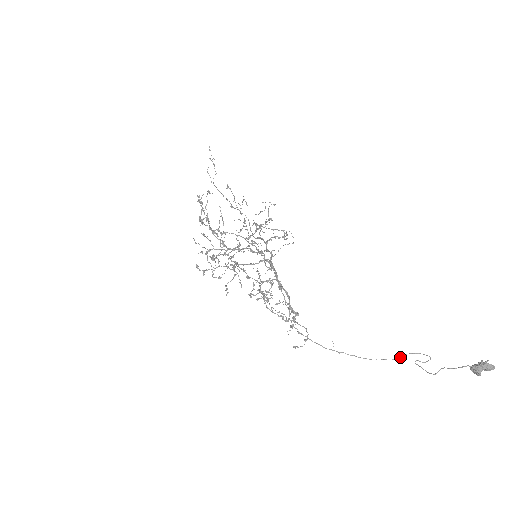
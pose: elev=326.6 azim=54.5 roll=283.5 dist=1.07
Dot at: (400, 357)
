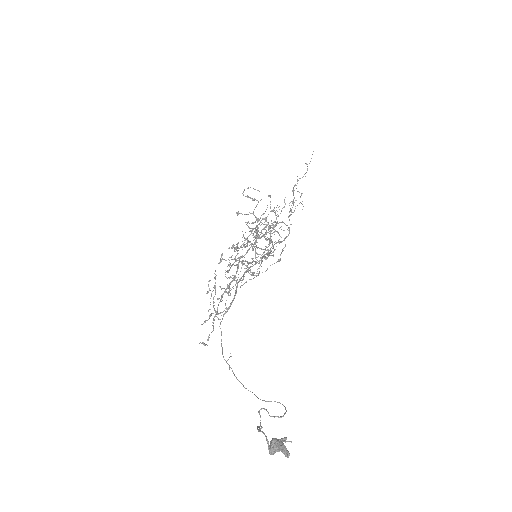
Dot at: occluded
